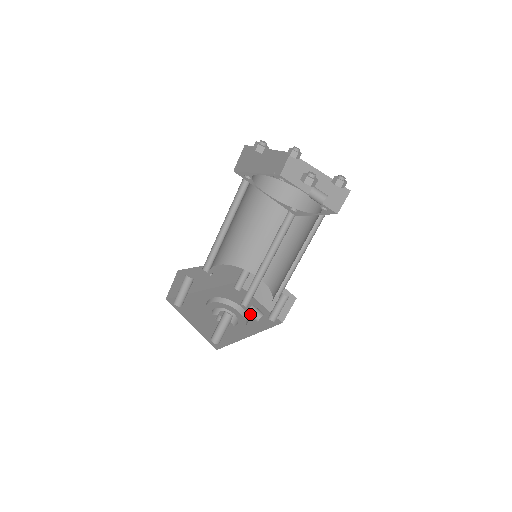
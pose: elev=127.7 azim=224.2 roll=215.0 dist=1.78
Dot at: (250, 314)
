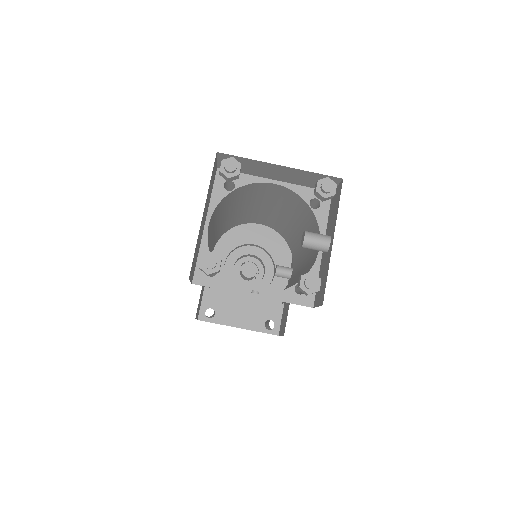
Dot at: occluded
